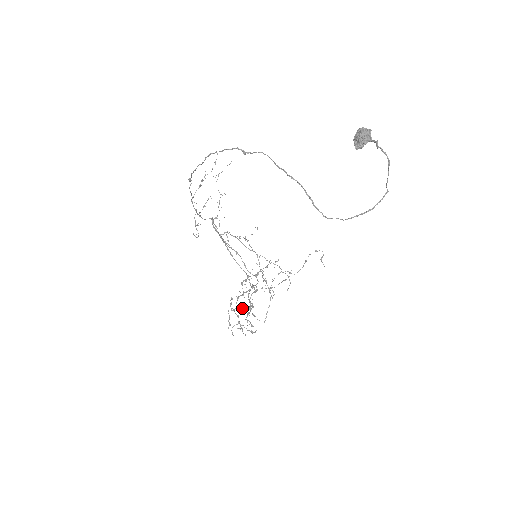
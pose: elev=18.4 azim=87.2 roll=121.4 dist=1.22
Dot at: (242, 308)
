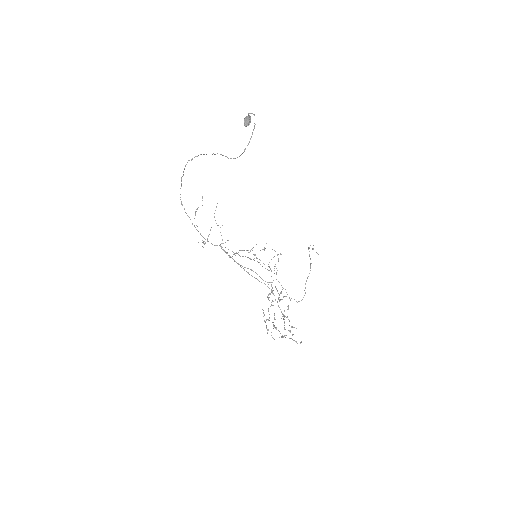
Dot at: occluded
